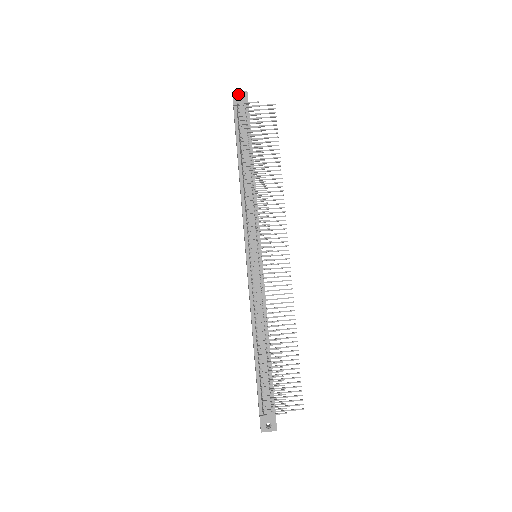
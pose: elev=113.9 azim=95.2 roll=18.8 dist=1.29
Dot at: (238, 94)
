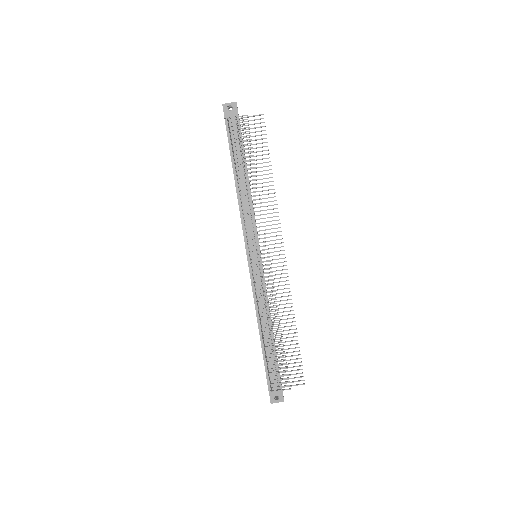
Dot at: (228, 106)
